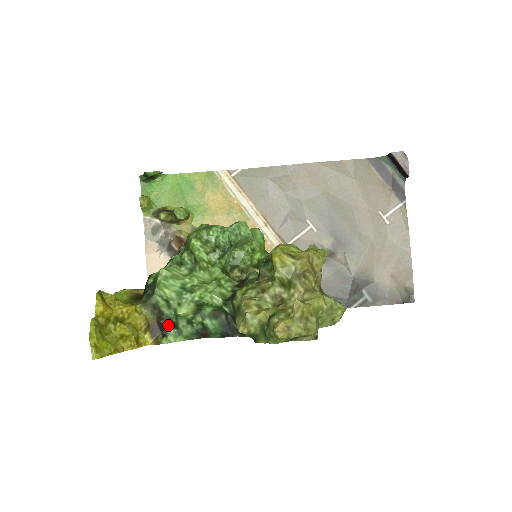
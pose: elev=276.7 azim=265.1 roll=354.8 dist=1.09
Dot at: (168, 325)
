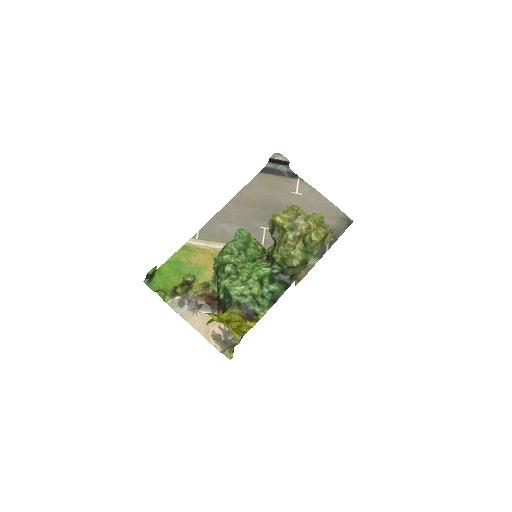
Dot at: (254, 307)
